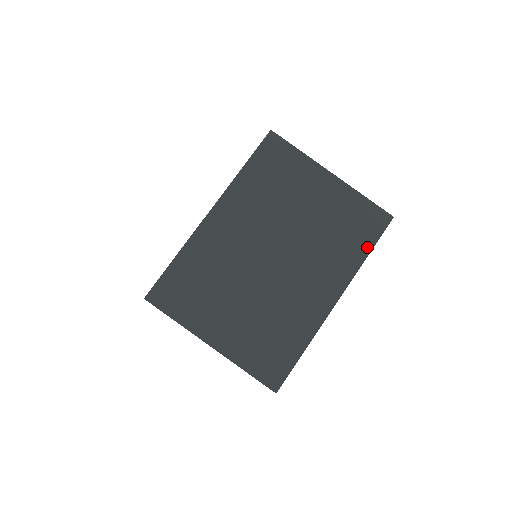
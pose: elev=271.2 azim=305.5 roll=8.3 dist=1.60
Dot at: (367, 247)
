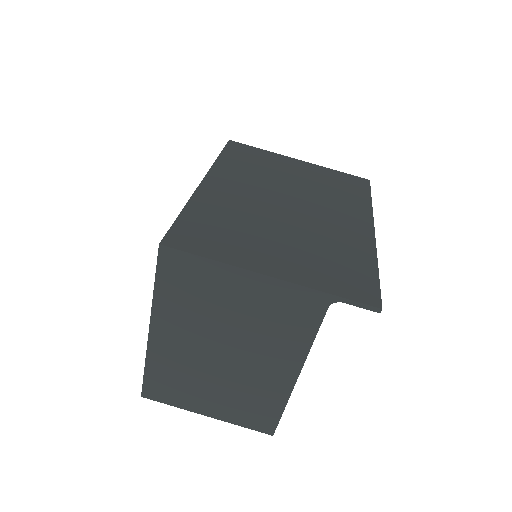
Dot at: (366, 196)
